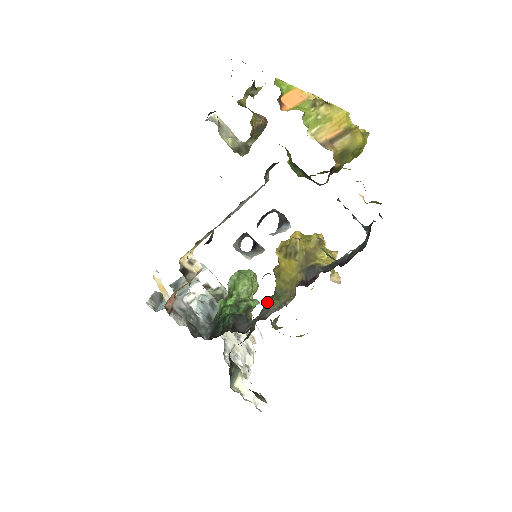
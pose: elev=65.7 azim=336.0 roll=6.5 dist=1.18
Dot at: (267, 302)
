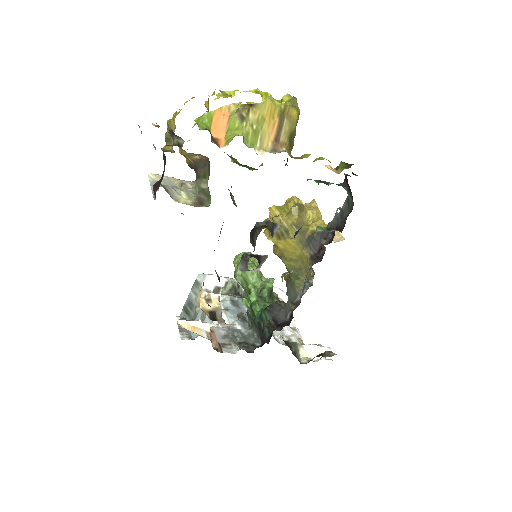
Dot at: (288, 284)
